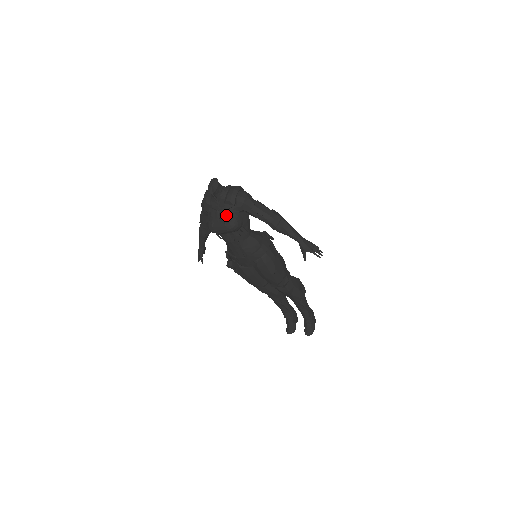
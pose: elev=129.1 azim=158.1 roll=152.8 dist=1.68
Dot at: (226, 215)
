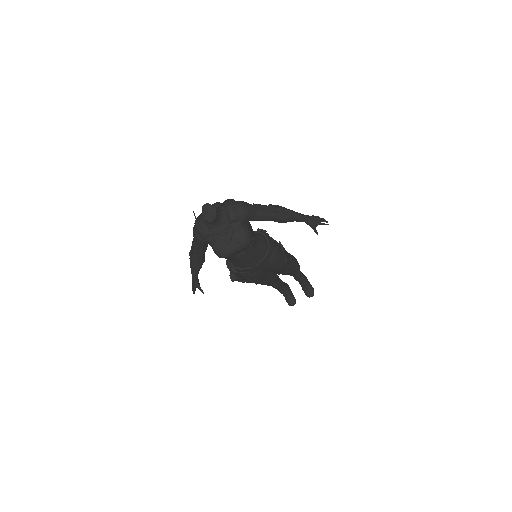
Dot at: (236, 234)
